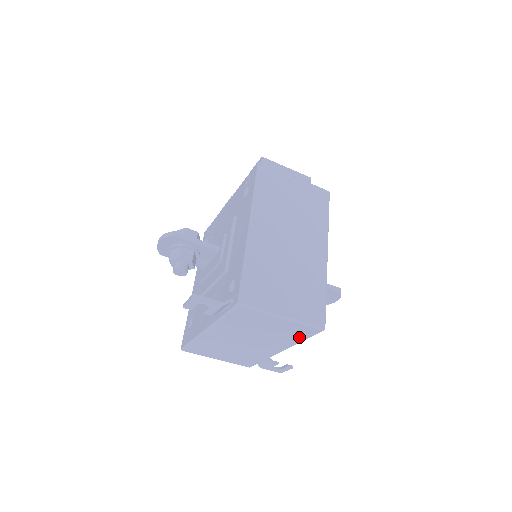
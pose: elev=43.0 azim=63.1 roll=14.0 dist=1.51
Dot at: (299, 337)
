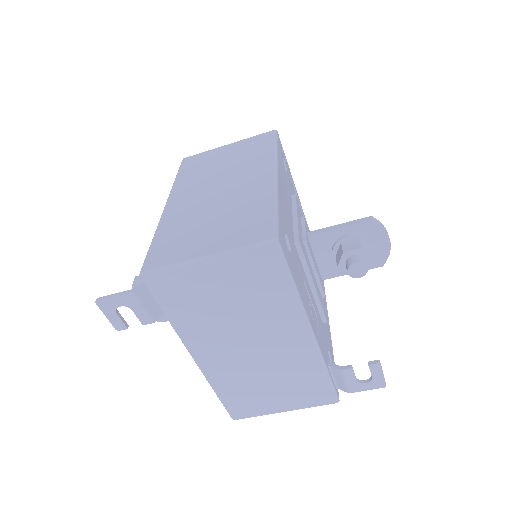
Dot at: (278, 284)
